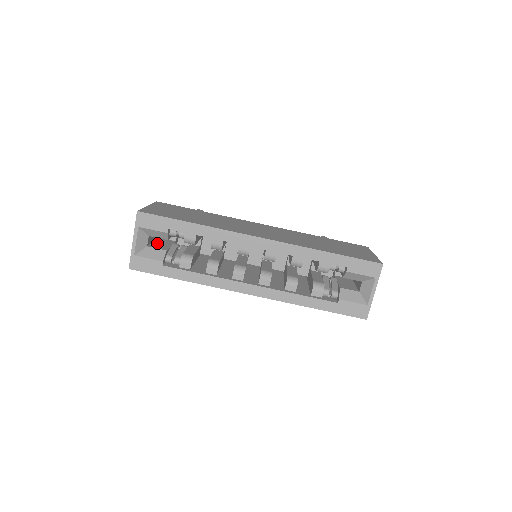
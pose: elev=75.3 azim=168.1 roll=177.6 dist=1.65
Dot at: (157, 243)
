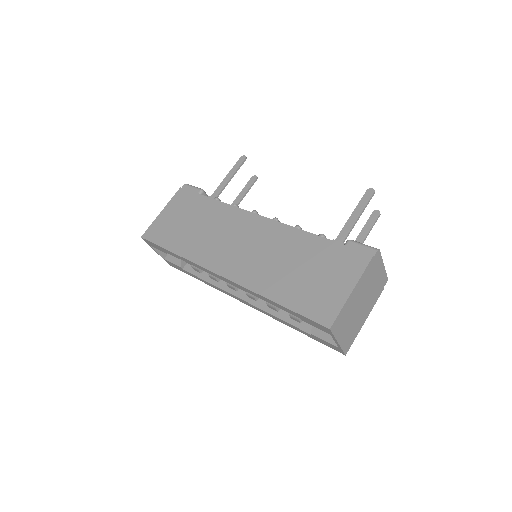
Dot at: occluded
